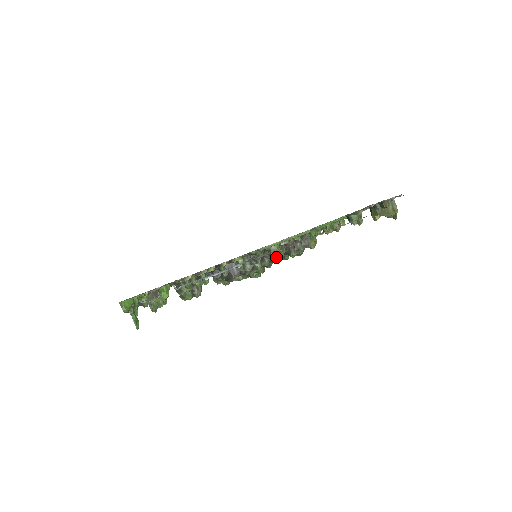
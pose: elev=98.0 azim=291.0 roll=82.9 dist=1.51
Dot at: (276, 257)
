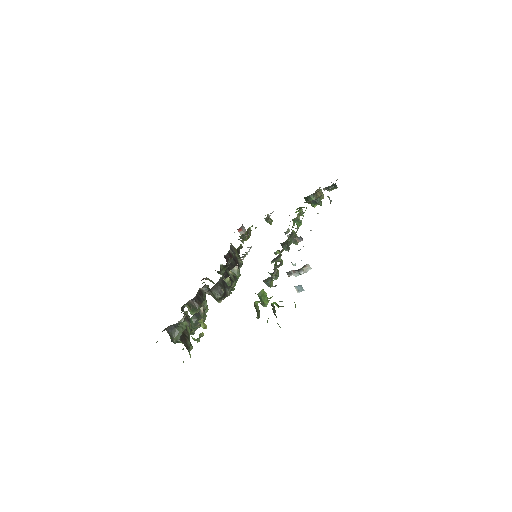
Dot at: occluded
